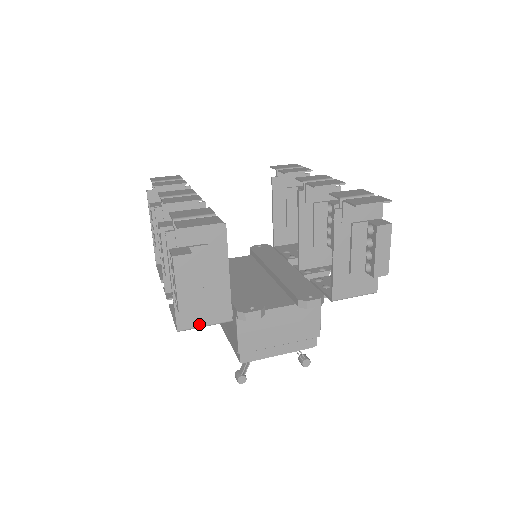
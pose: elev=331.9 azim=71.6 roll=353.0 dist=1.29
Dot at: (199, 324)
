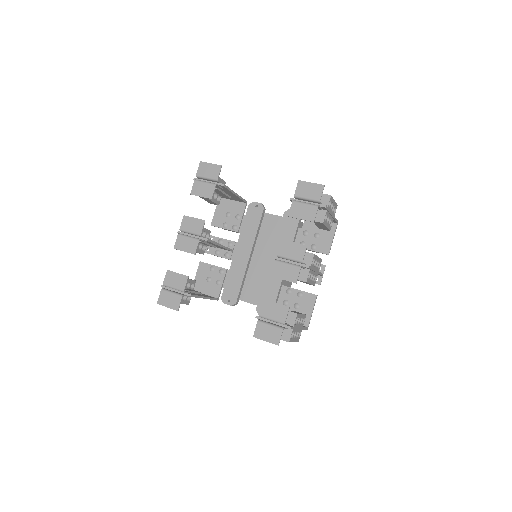
Dot at: occluded
